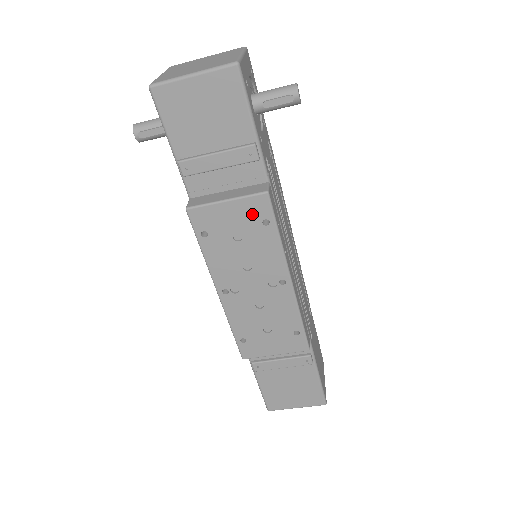
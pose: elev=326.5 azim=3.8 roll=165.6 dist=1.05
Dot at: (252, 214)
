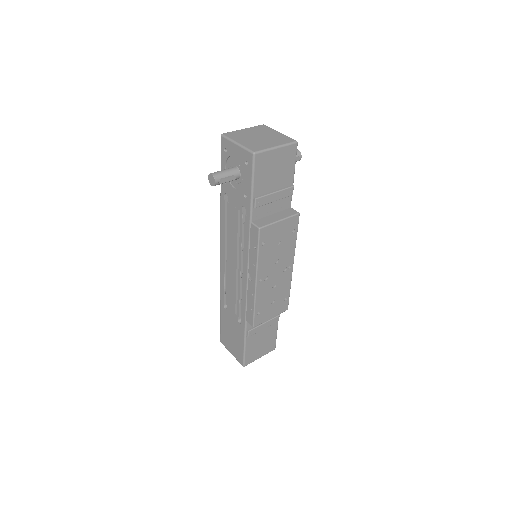
Dot at: (289, 227)
